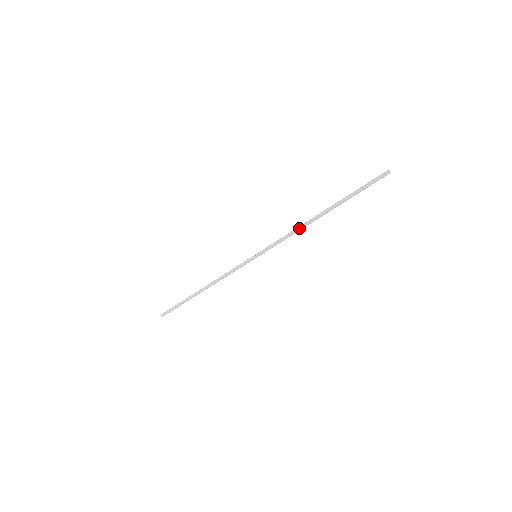
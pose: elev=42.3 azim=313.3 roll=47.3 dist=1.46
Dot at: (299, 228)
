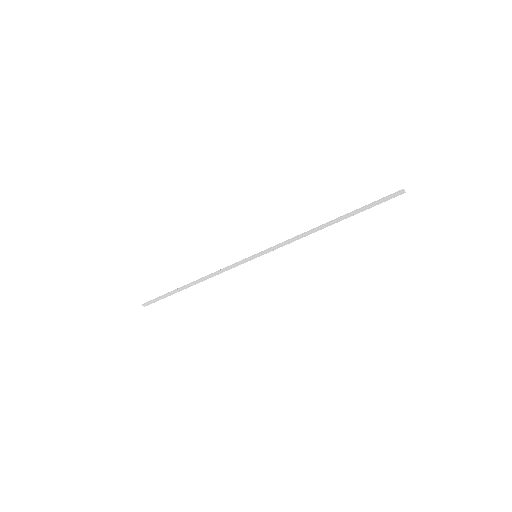
Dot at: (305, 233)
